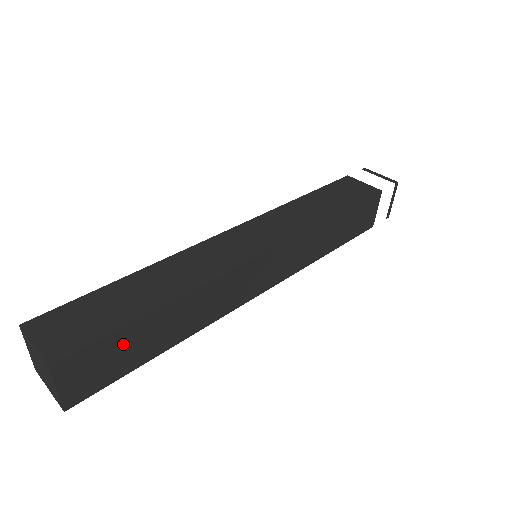
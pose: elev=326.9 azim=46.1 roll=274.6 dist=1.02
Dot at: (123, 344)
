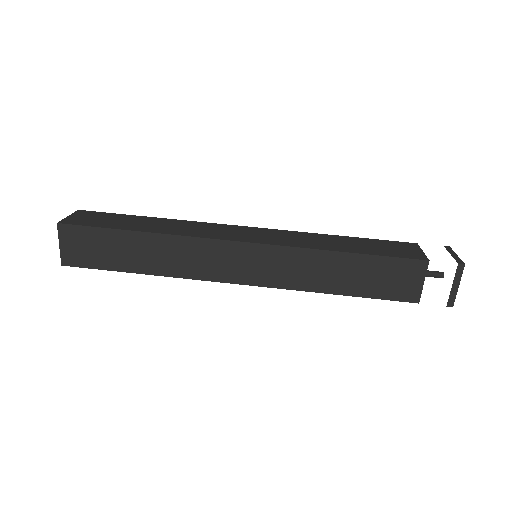
Dot at: (106, 242)
